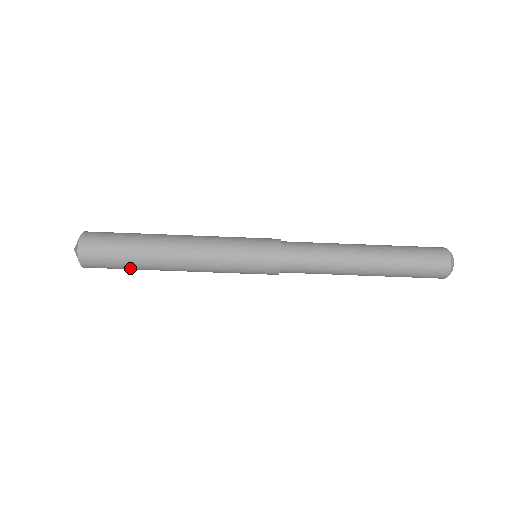
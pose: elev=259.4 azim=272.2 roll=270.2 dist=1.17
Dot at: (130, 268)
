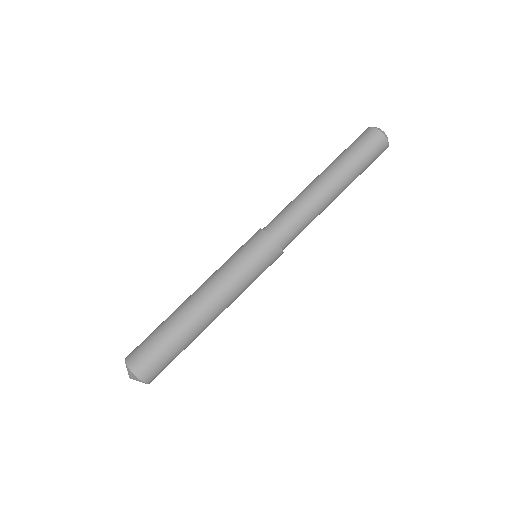
Dot at: occluded
